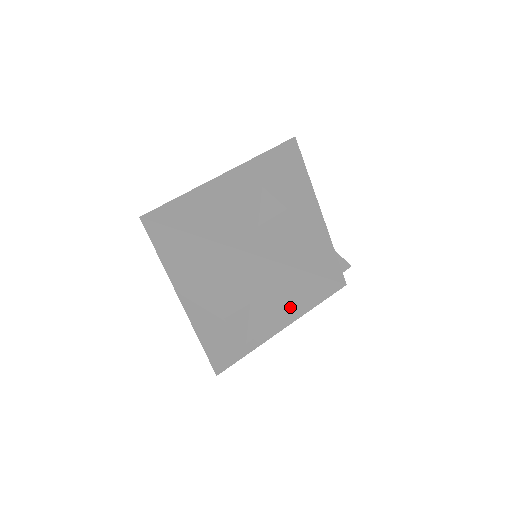
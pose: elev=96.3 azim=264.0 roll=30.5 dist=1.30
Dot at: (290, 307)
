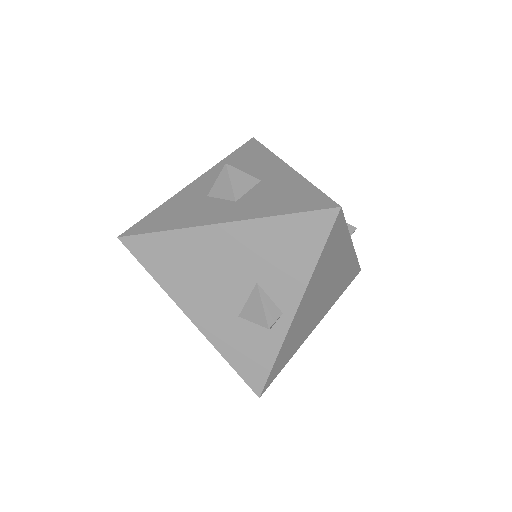
Dot at: (298, 265)
